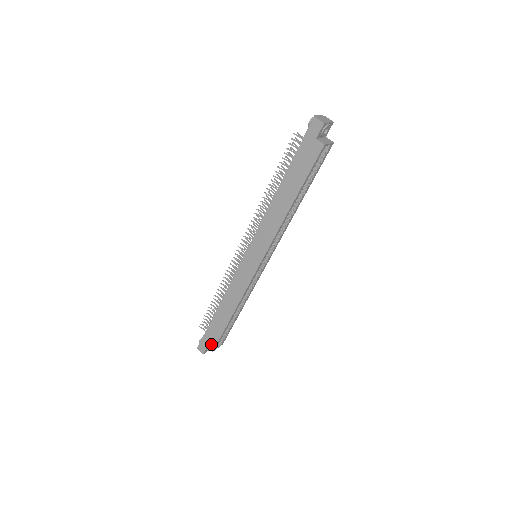
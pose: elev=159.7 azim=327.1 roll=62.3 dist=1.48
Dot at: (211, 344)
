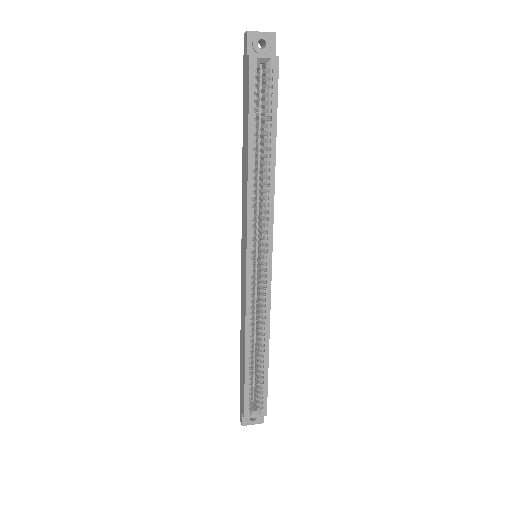
Dot at: (242, 406)
